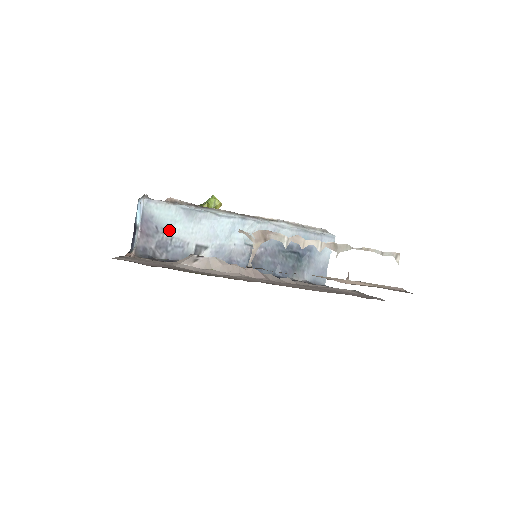
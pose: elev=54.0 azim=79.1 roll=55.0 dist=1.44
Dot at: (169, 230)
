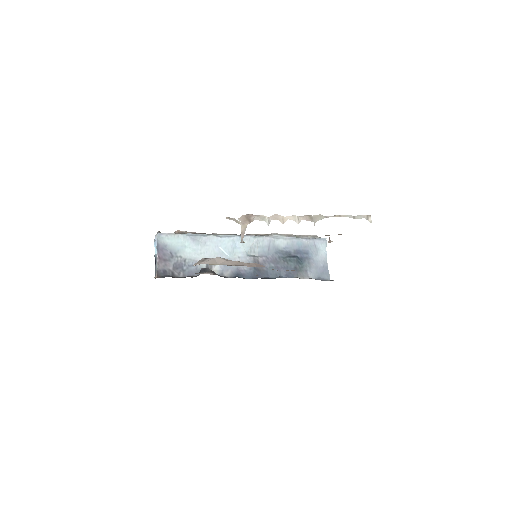
Dot at: (181, 254)
